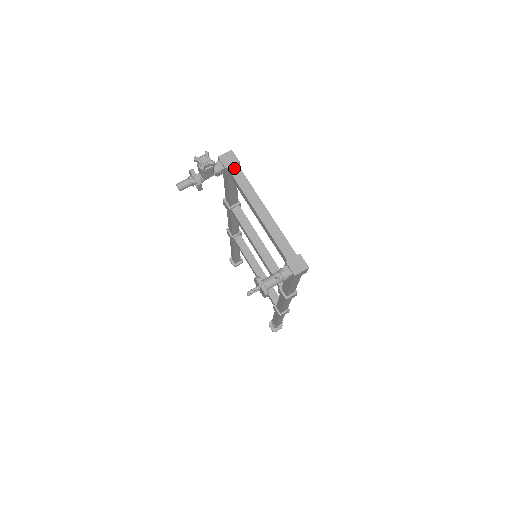
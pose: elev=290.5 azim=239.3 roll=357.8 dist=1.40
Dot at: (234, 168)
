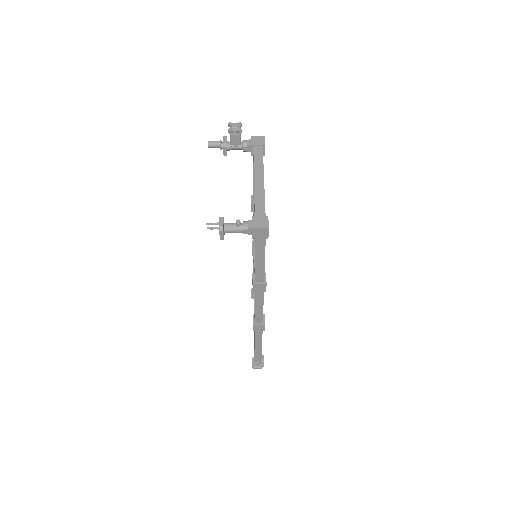
Dot at: (258, 147)
